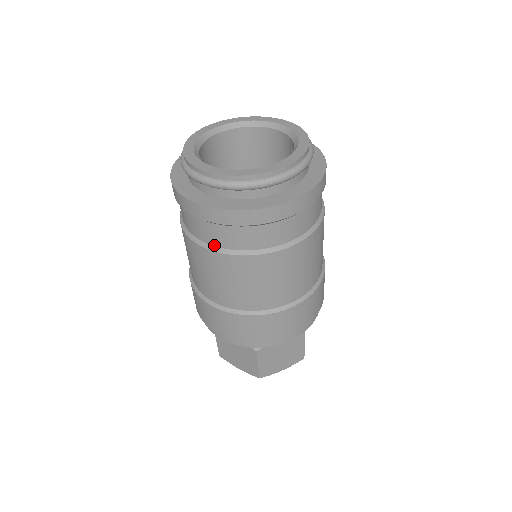
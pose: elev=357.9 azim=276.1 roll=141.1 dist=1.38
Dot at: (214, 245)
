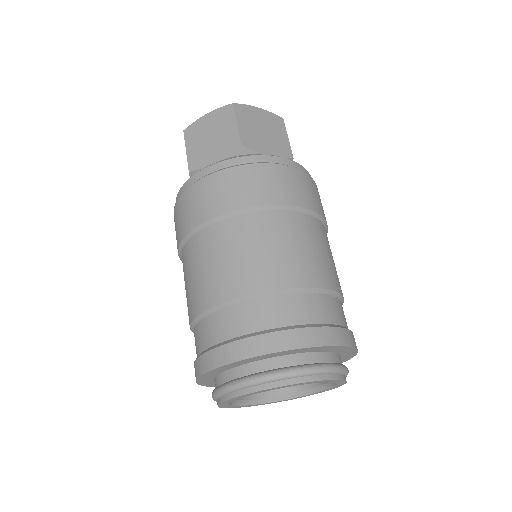
Dot at: occluded
